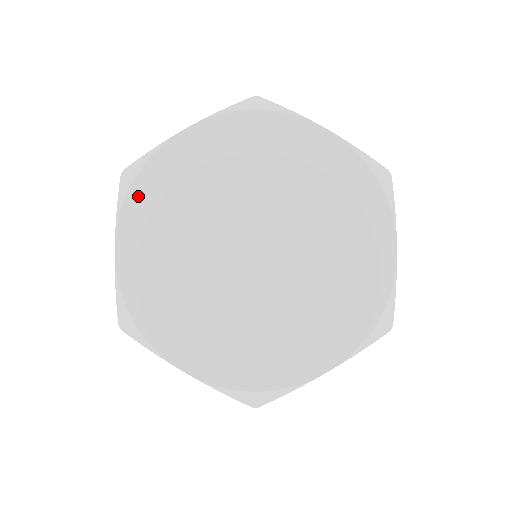
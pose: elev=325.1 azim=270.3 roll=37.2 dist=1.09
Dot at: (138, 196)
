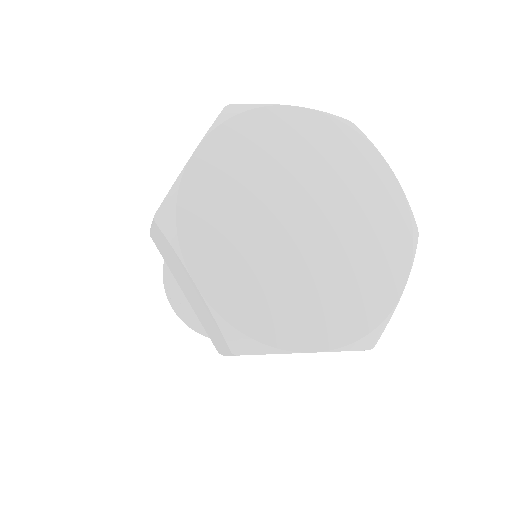
Dot at: (188, 228)
